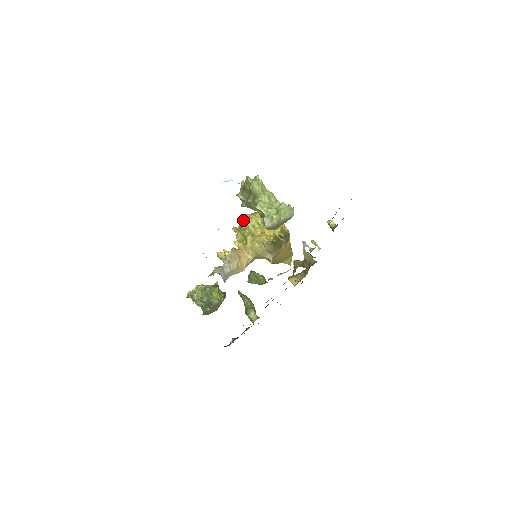
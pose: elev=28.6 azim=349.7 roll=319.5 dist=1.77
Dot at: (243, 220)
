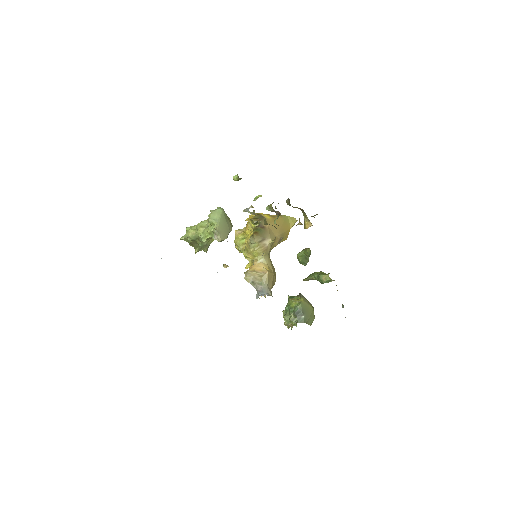
Dot at: occluded
